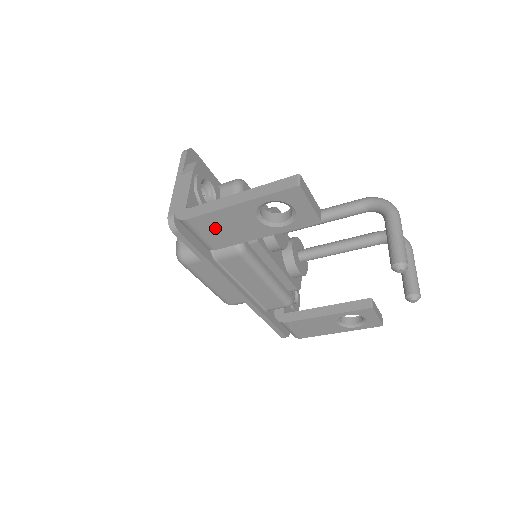
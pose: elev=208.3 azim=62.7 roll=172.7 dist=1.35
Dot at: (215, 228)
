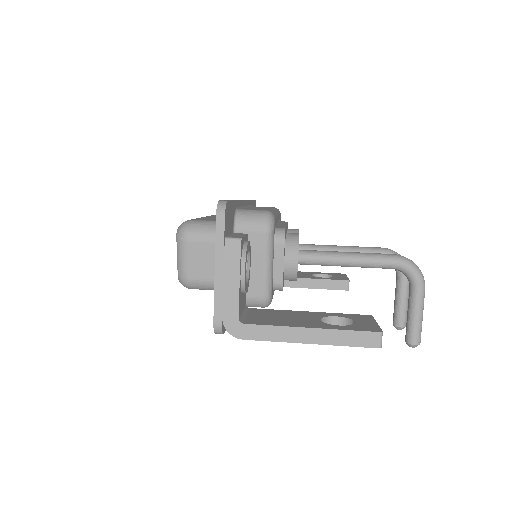
Dot at: occluded
